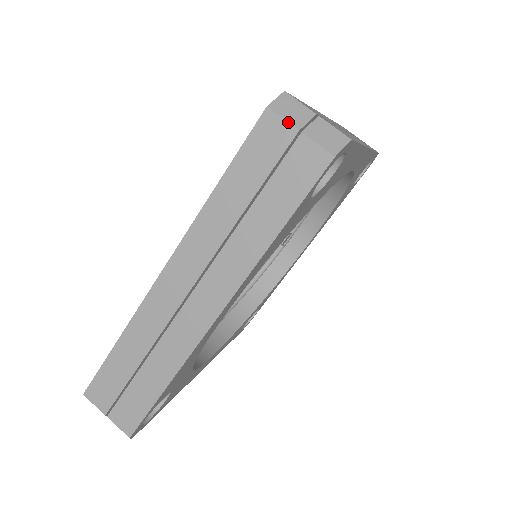
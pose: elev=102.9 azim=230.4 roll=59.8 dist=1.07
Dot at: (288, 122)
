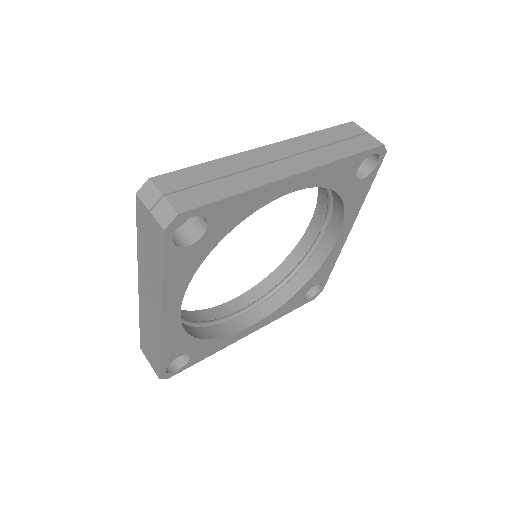
Dot at: (144, 205)
